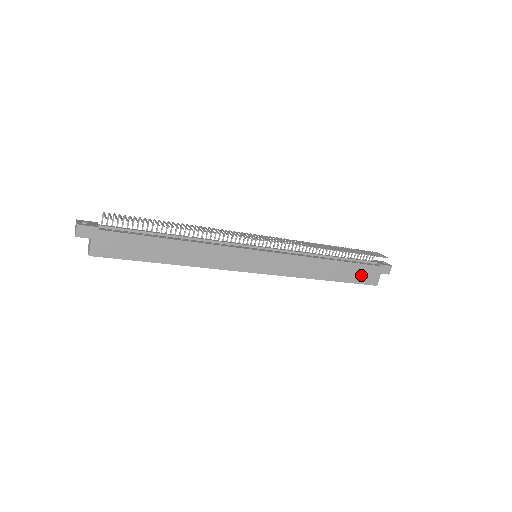
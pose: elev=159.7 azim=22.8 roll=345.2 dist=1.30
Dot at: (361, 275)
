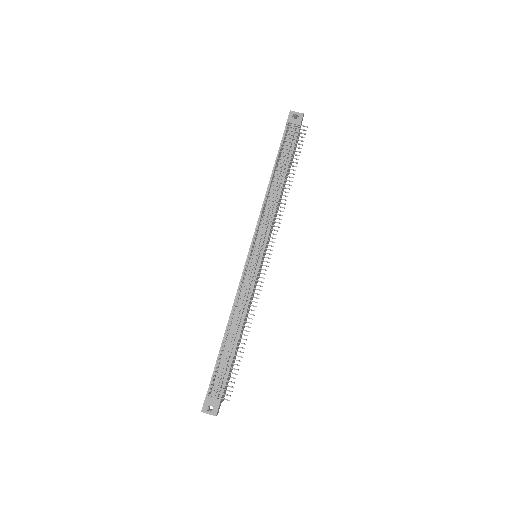
Dot at: (294, 151)
